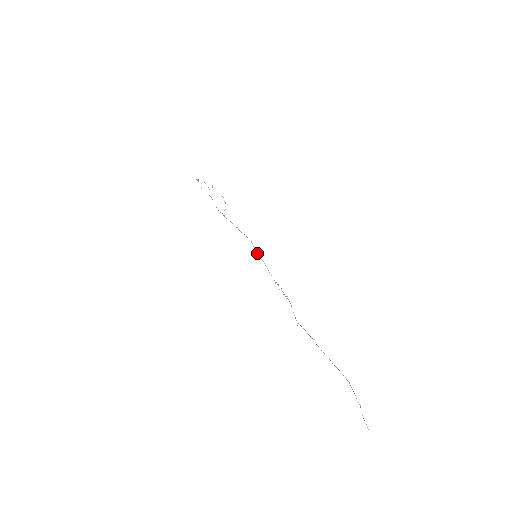
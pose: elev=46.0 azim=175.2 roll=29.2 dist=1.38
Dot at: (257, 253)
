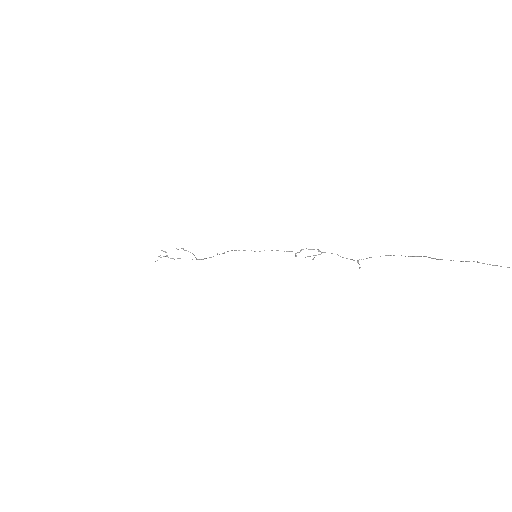
Dot at: (254, 251)
